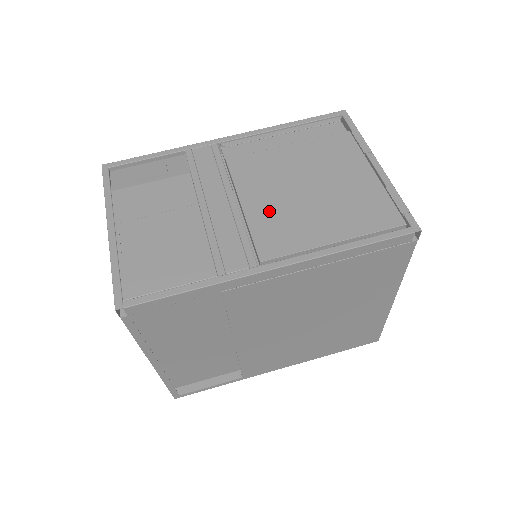
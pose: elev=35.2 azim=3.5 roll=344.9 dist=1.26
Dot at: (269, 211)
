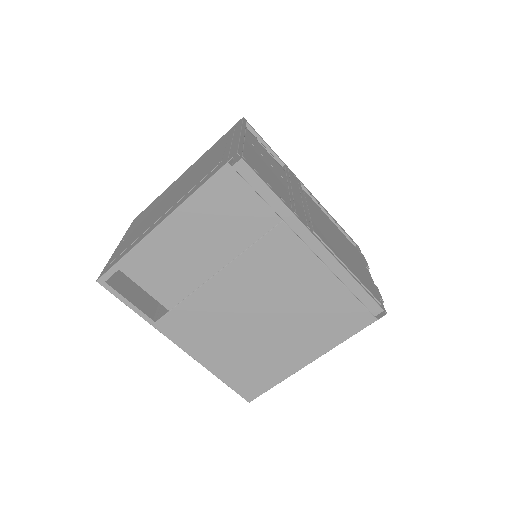
Dot at: (321, 225)
